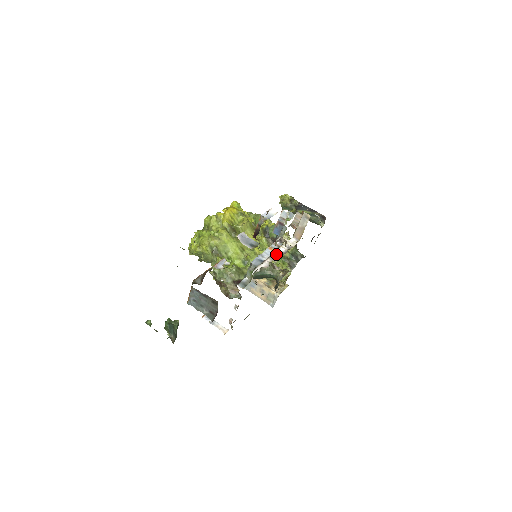
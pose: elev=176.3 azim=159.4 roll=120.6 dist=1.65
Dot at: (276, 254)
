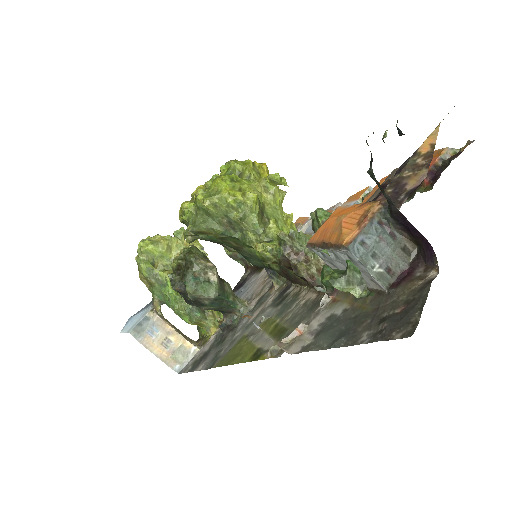
Dot at: occluded
